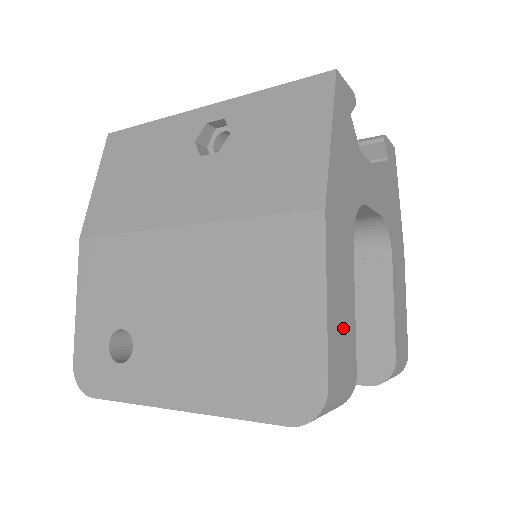
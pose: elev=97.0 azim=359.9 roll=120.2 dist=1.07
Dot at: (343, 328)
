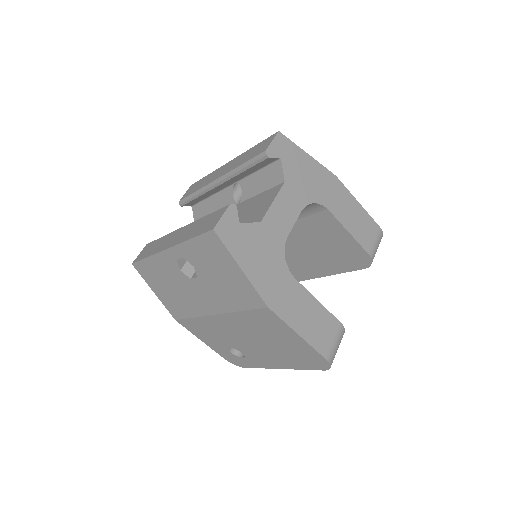
Dot at: (318, 324)
